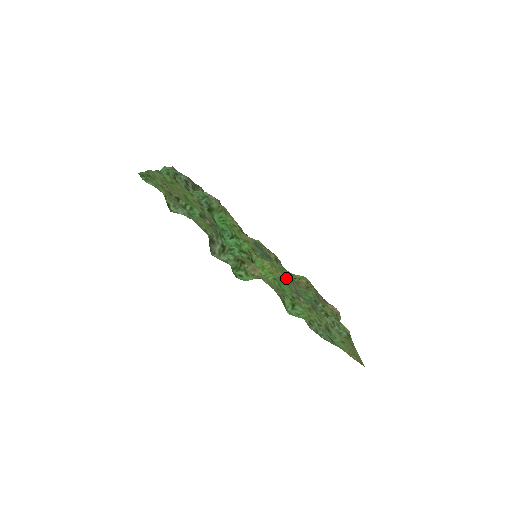
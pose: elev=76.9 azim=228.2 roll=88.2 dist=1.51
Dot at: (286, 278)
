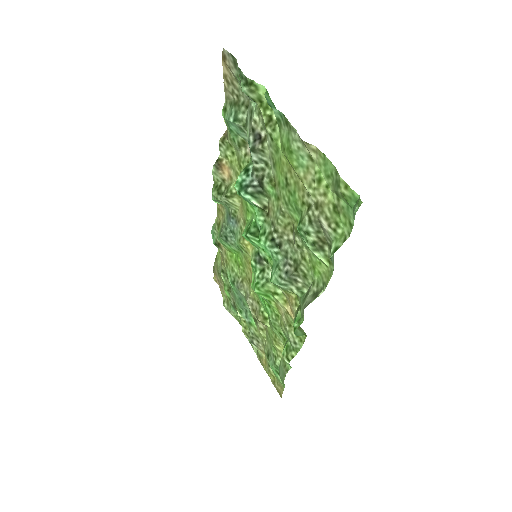
Dot at: (248, 276)
